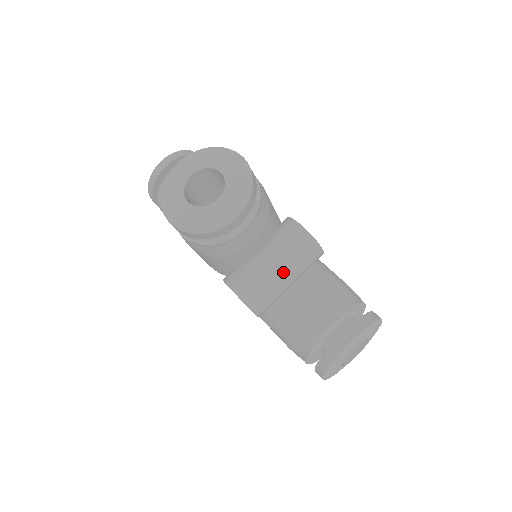
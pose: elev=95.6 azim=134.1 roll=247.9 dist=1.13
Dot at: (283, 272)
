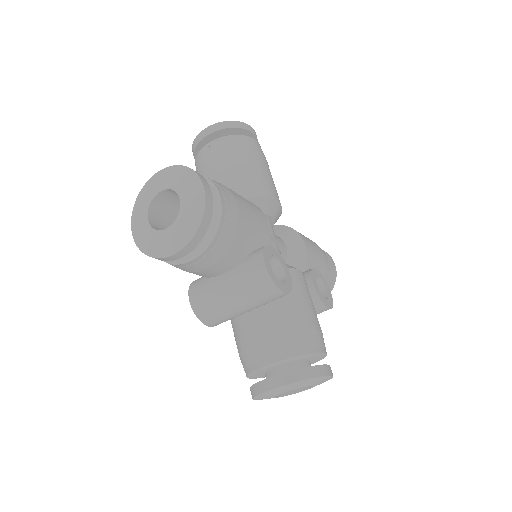
Dot at: (236, 301)
